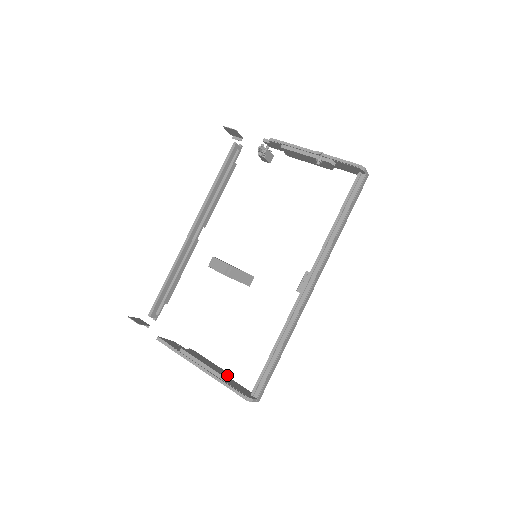
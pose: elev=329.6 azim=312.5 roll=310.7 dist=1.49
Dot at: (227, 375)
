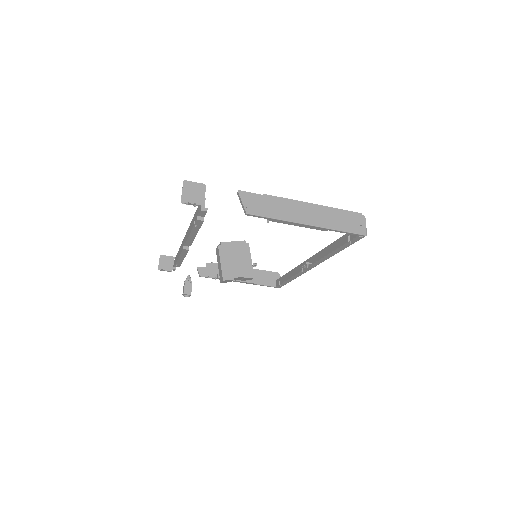
Dot at: occluded
